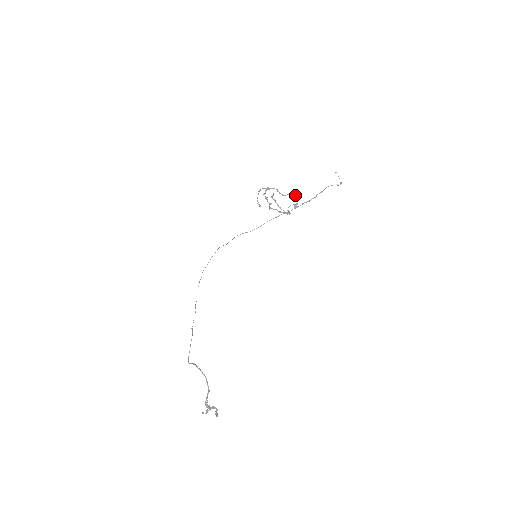
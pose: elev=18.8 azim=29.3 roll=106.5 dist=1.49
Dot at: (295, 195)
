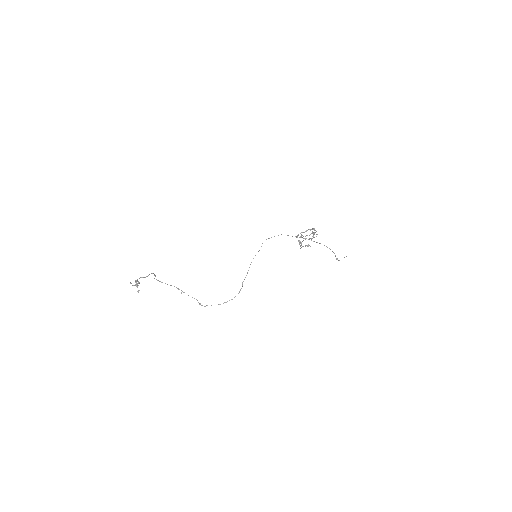
Dot at: occluded
